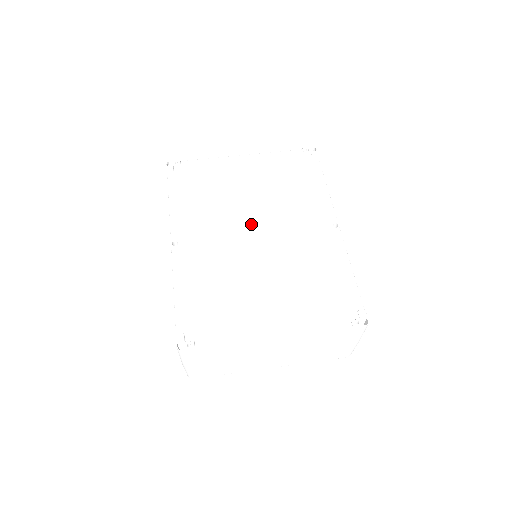
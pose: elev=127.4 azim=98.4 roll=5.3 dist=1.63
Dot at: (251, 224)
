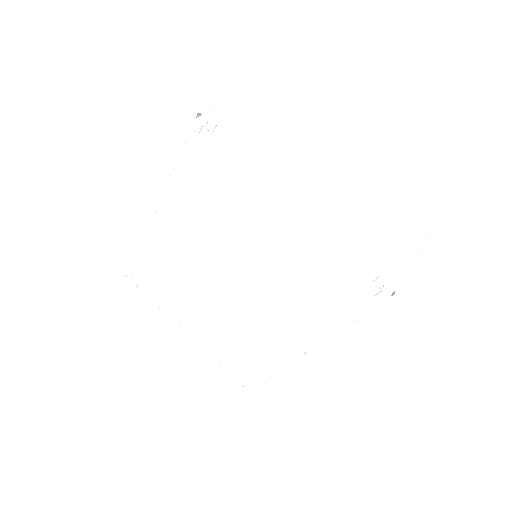
Dot at: (232, 271)
